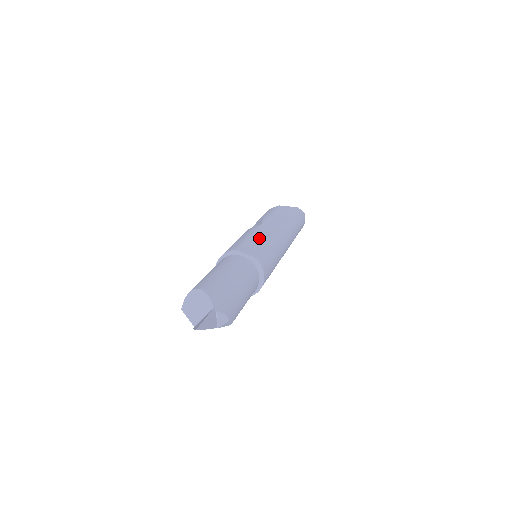
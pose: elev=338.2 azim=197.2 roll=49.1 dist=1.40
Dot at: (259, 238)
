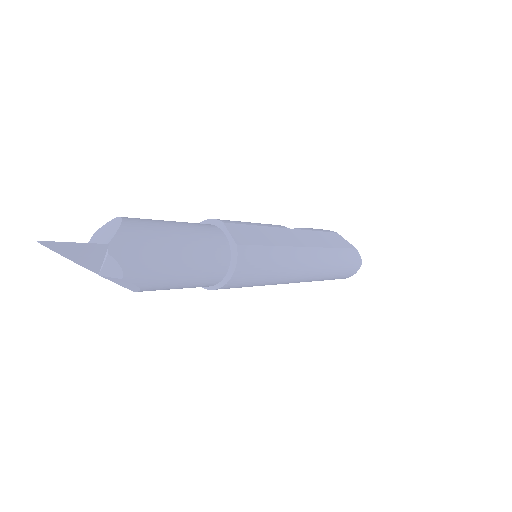
Dot at: (269, 235)
